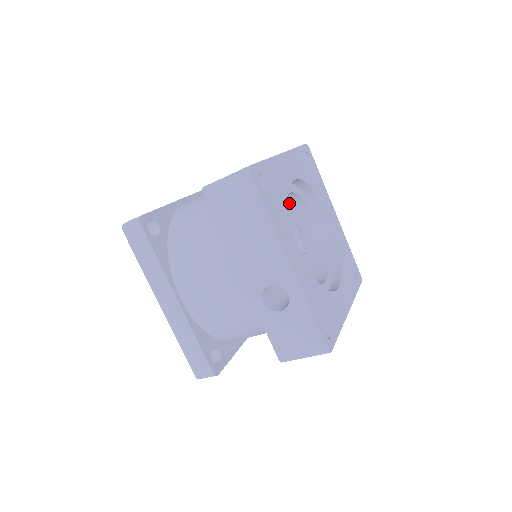
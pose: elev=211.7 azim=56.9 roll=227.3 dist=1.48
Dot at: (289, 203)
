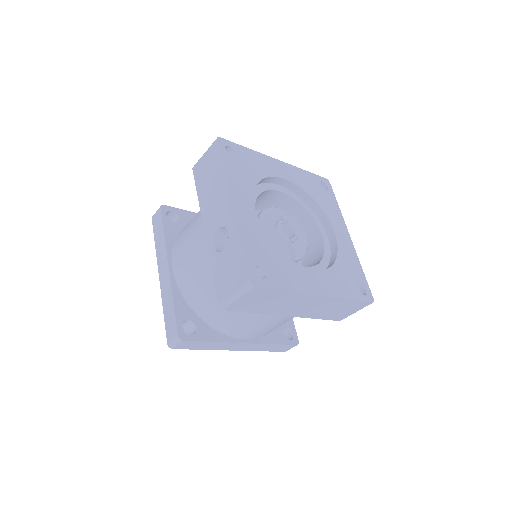
Dot at: (294, 215)
